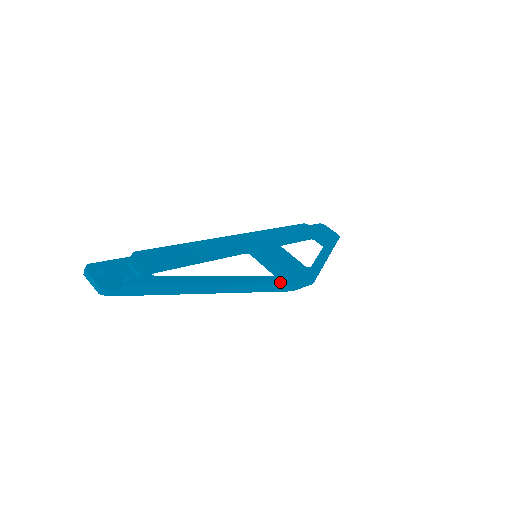
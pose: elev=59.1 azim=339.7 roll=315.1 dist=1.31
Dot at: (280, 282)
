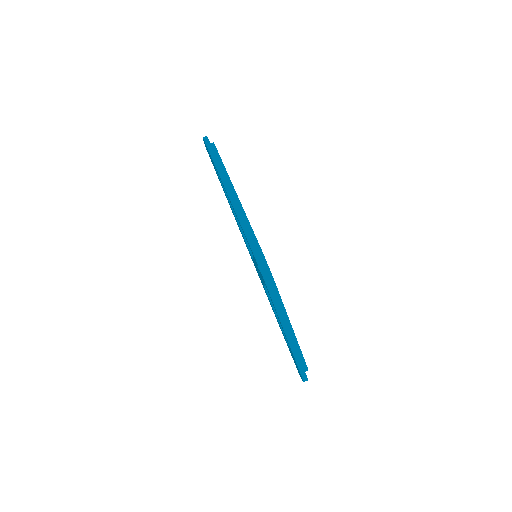
Dot at: occluded
